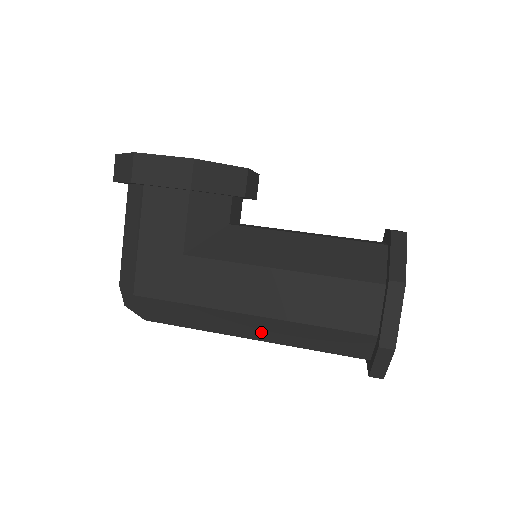
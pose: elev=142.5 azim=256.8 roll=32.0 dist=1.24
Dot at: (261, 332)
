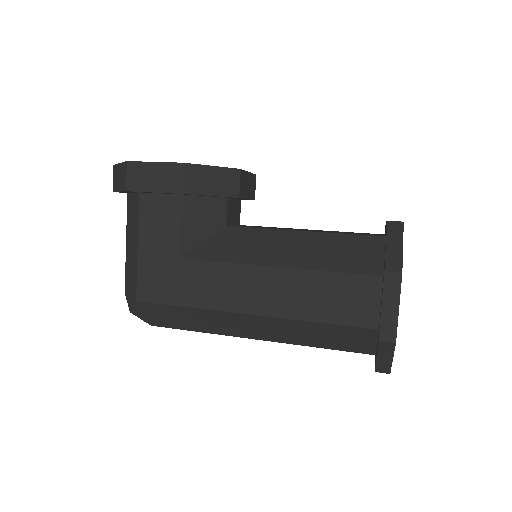
Dot at: (263, 331)
